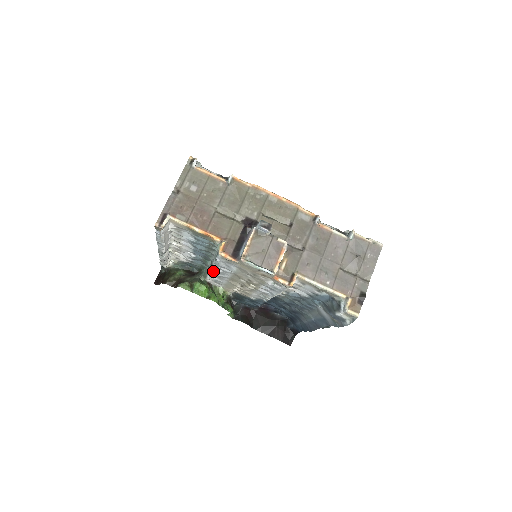
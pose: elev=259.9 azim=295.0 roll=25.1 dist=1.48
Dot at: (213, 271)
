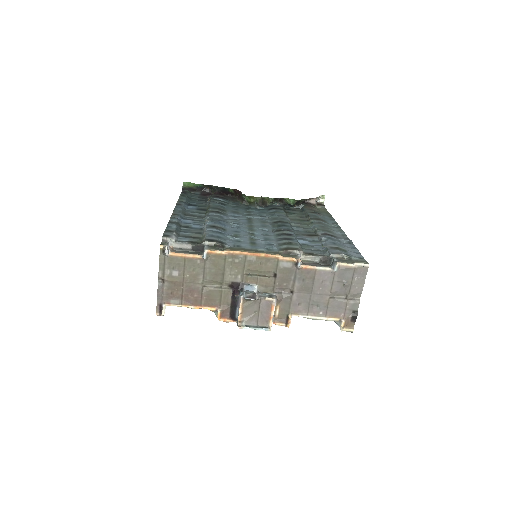
Dot at: occluded
